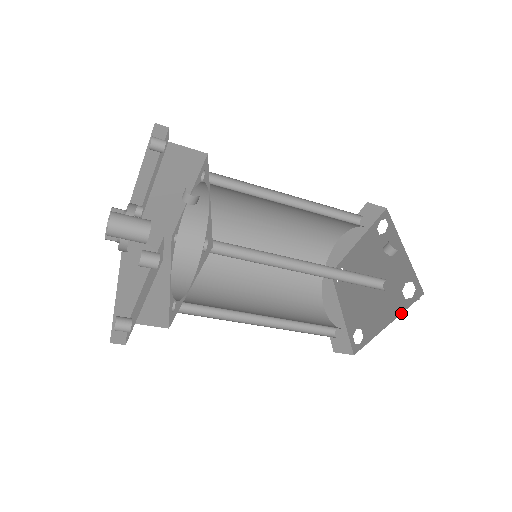
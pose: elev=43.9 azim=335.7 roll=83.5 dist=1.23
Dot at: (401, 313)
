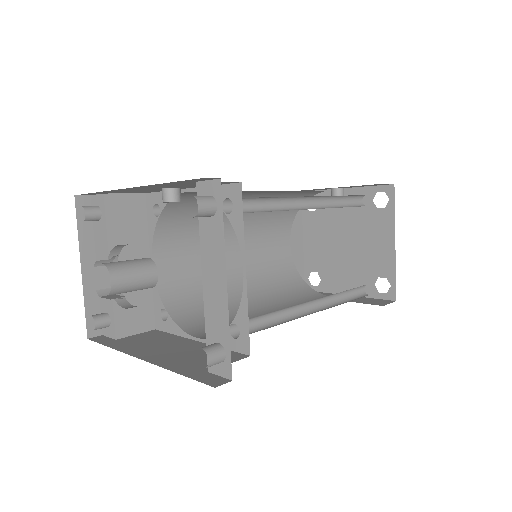
Dot at: (394, 218)
